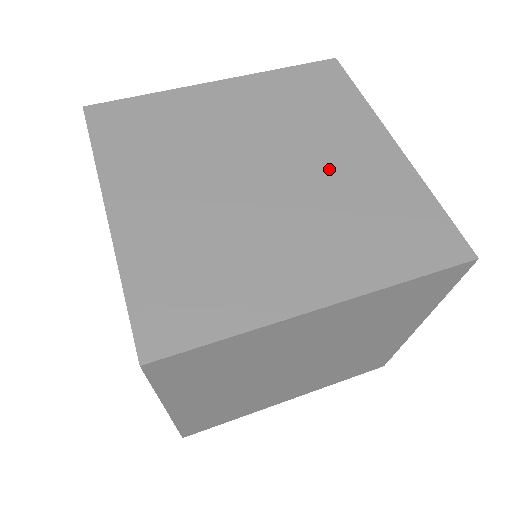
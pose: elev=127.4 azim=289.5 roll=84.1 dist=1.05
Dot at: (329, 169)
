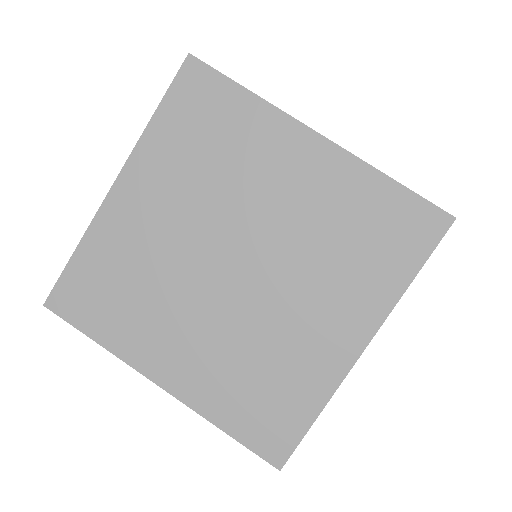
Dot at: (284, 313)
